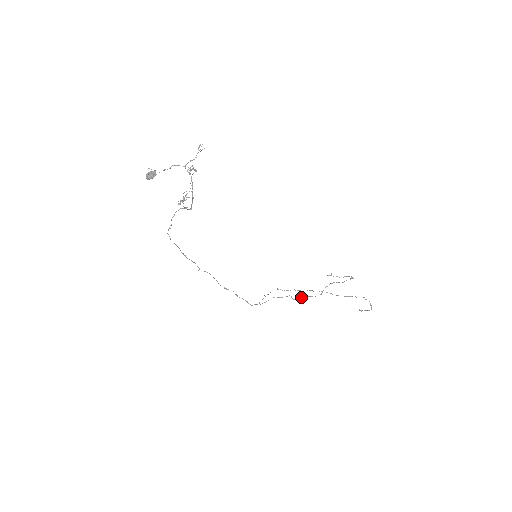
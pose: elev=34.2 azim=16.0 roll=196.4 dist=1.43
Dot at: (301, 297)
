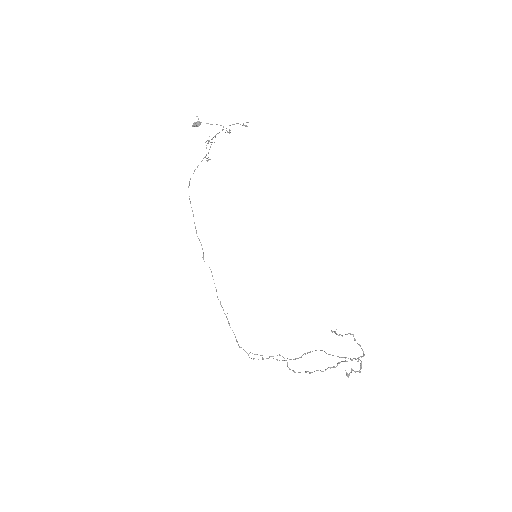
Dot at: occluded
